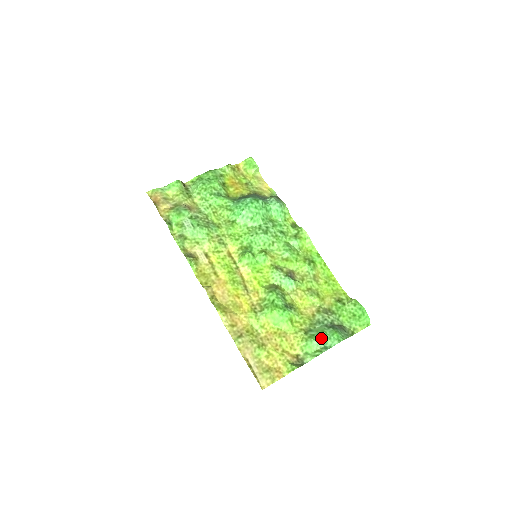
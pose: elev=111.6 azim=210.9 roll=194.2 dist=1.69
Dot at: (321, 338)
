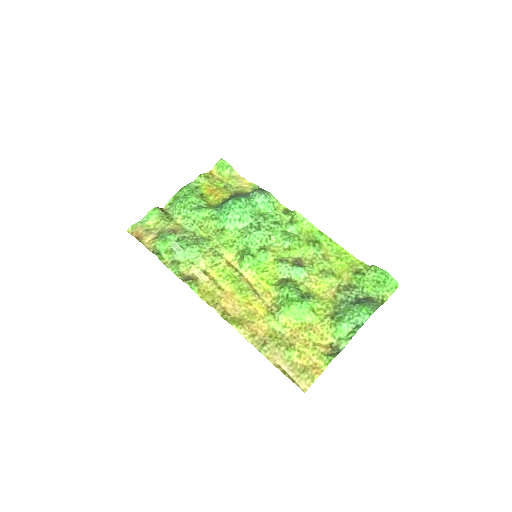
Dot at: (349, 318)
